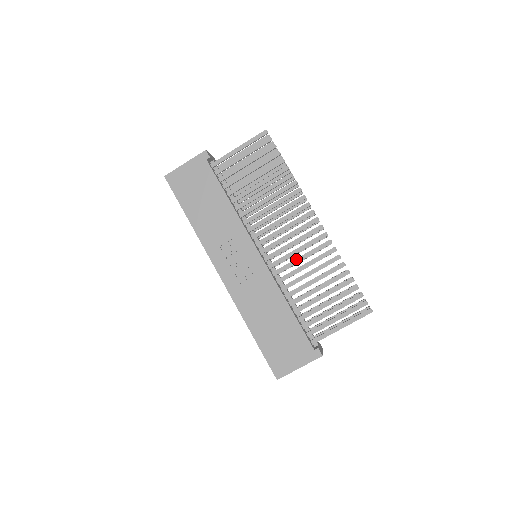
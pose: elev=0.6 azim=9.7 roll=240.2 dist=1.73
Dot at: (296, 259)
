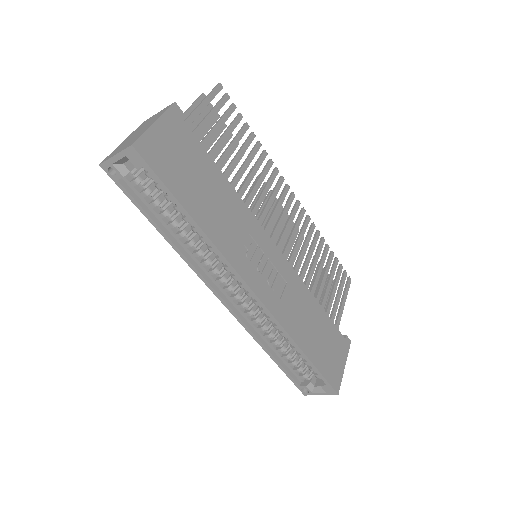
Dot at: (296, 245)
